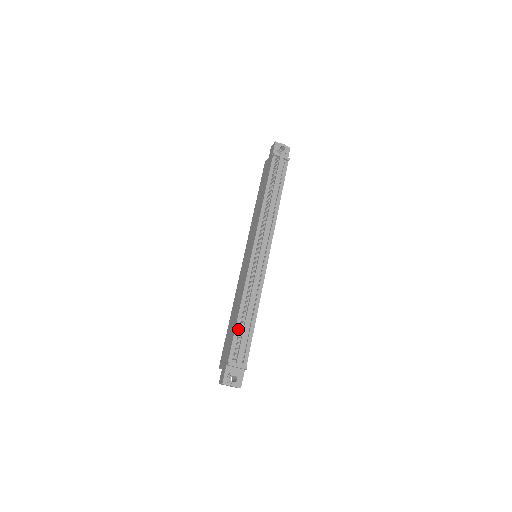
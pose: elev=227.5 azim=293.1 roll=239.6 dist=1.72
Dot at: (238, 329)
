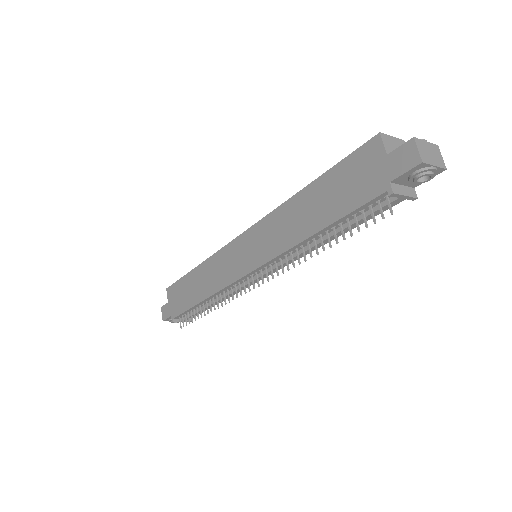
Dot at: (194, 308)
